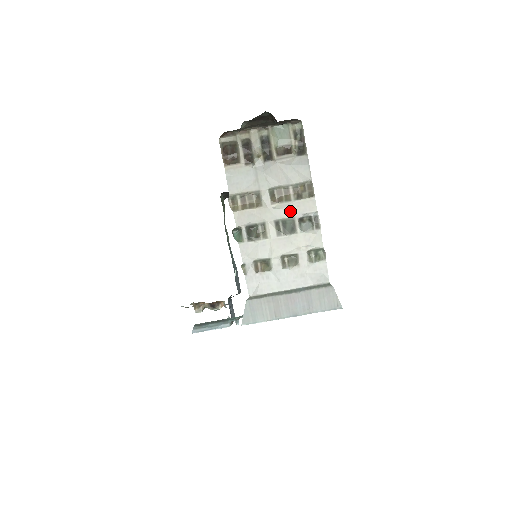
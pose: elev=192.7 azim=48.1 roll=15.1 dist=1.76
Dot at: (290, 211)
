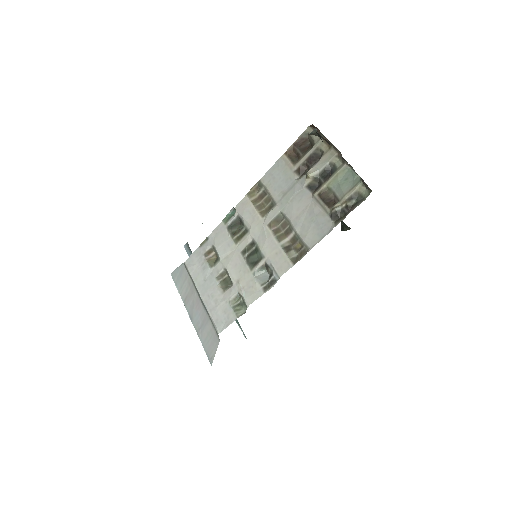
Dot at: (268, 248)
